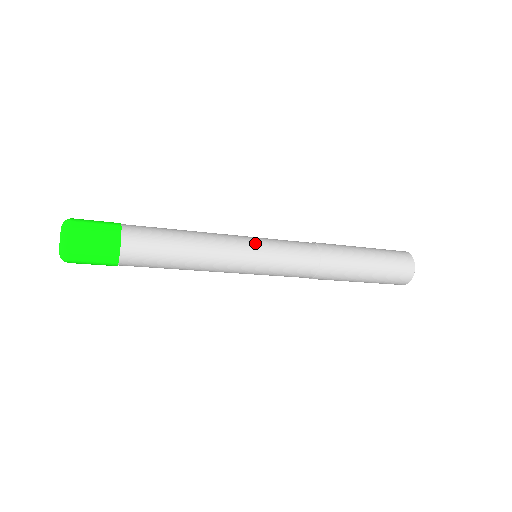
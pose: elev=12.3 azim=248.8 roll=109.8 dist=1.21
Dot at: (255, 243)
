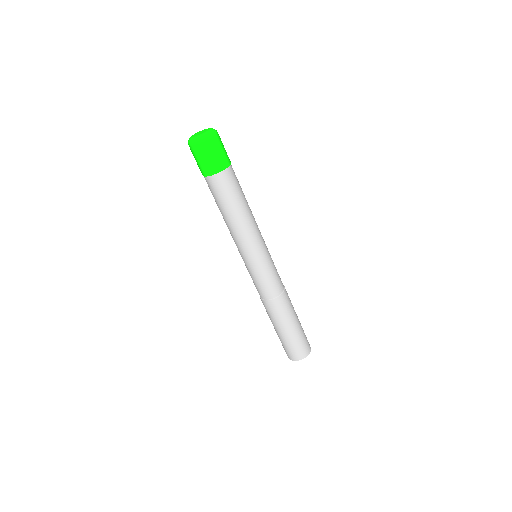
Dot at: occluded
